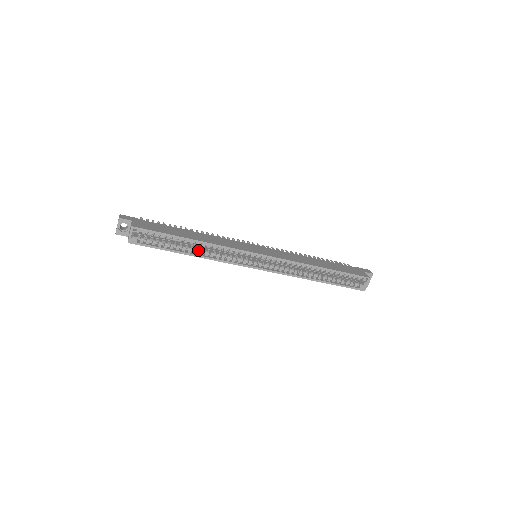
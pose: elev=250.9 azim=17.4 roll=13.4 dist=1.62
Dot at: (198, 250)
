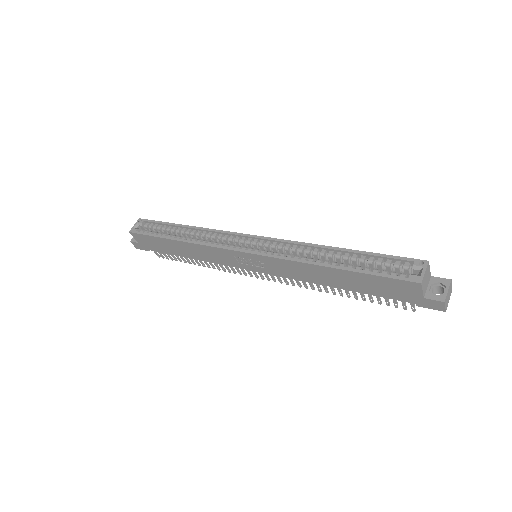
Dot at: occluded
